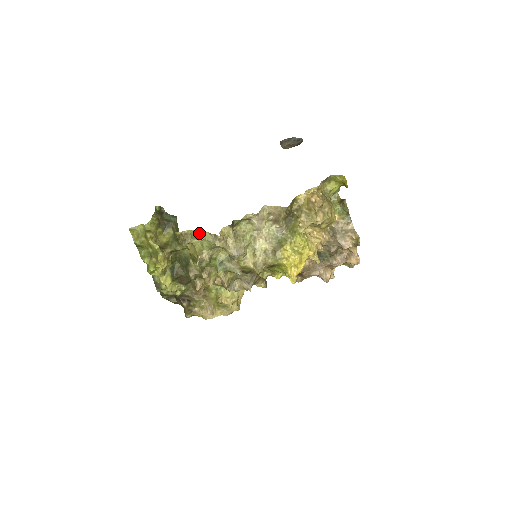
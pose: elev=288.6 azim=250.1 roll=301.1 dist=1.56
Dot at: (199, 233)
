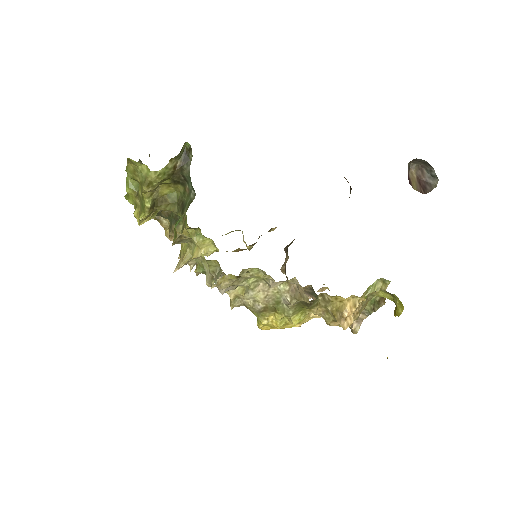
Dot at: (199, 255)
